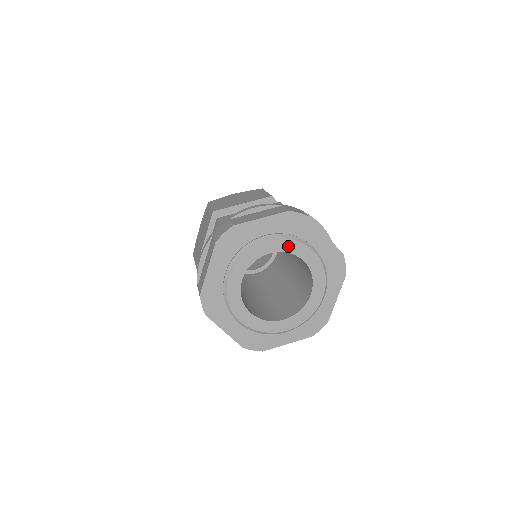
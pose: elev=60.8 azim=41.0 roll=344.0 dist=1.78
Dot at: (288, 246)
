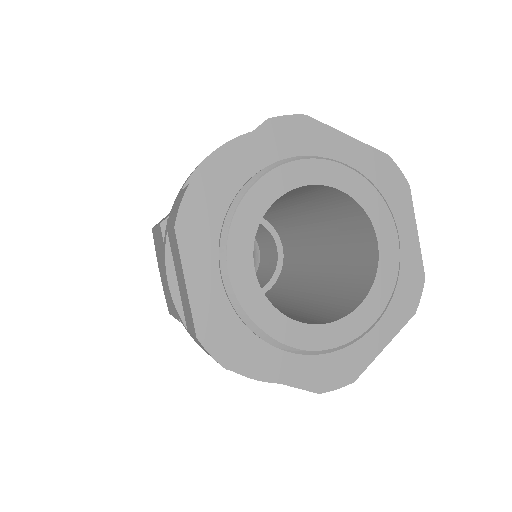
Dot at: (368, 198)
